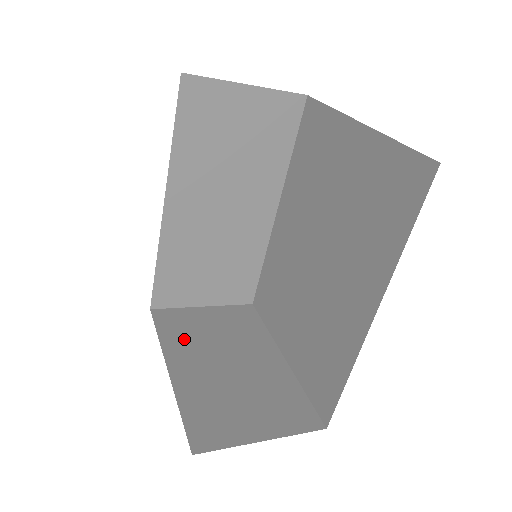
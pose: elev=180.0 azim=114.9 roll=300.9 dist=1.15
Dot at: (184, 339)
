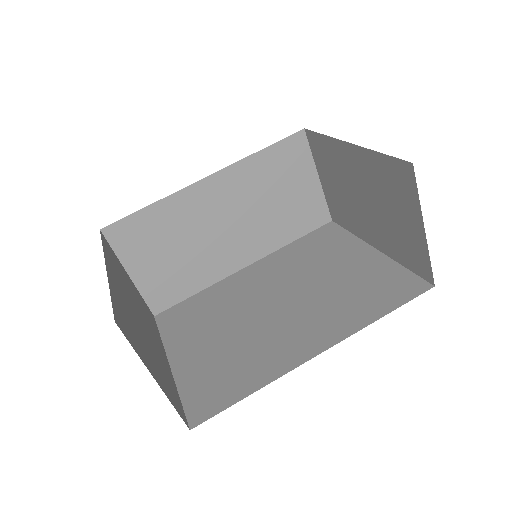
Dot at: (117, 270)
